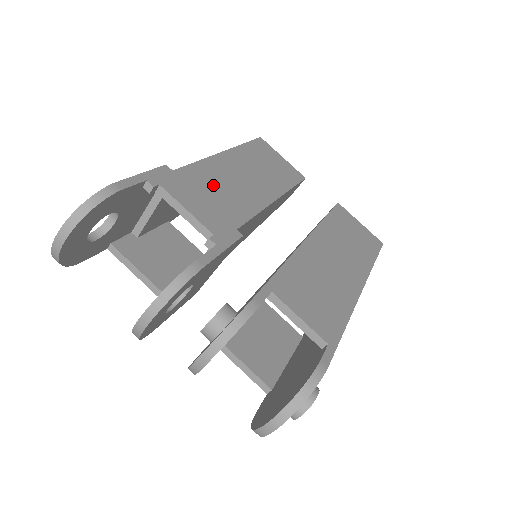
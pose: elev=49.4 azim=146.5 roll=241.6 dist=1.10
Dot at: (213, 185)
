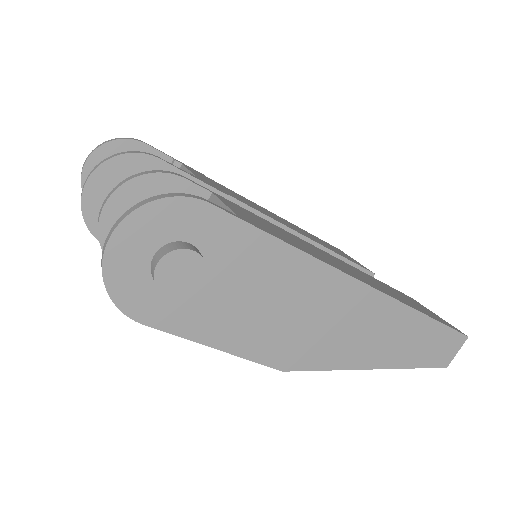
Dot at: (237, 195)
